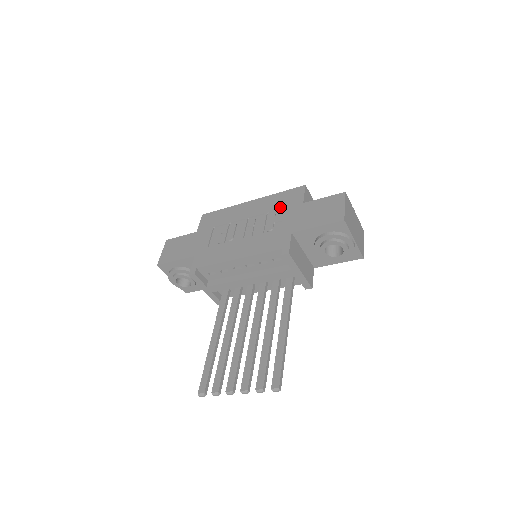
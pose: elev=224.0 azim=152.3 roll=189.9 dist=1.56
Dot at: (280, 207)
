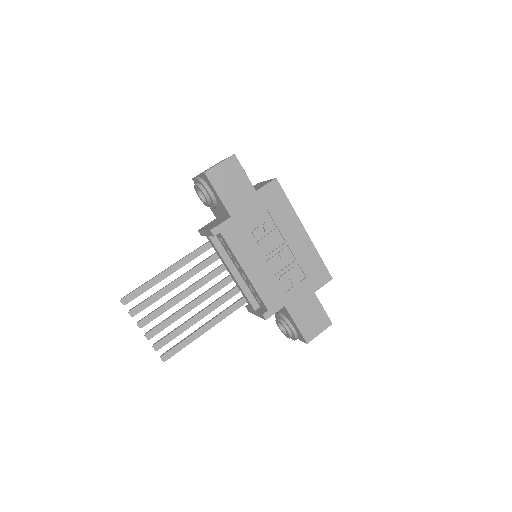
Dot at: (306, 272)
